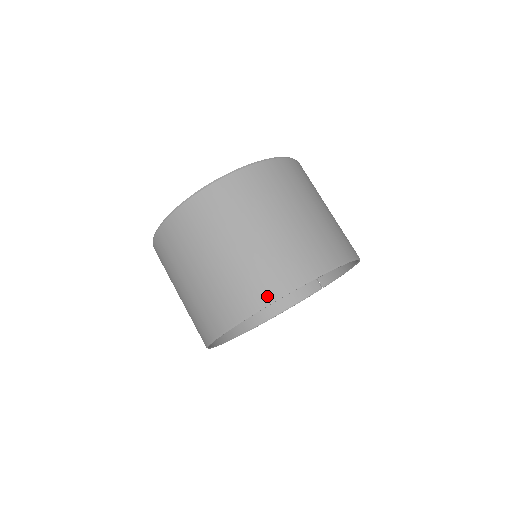
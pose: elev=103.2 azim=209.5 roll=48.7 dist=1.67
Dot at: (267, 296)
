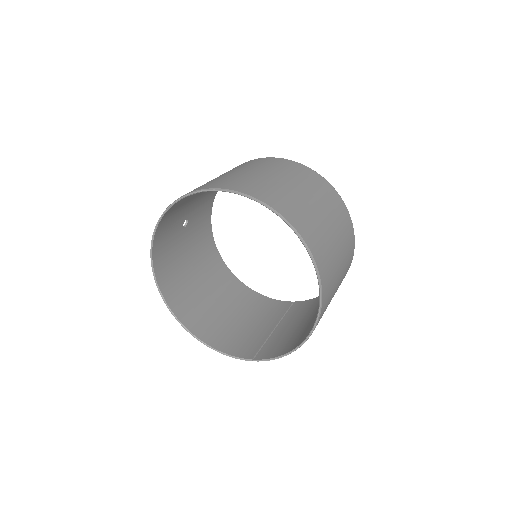
Dot at: (251, 193)
